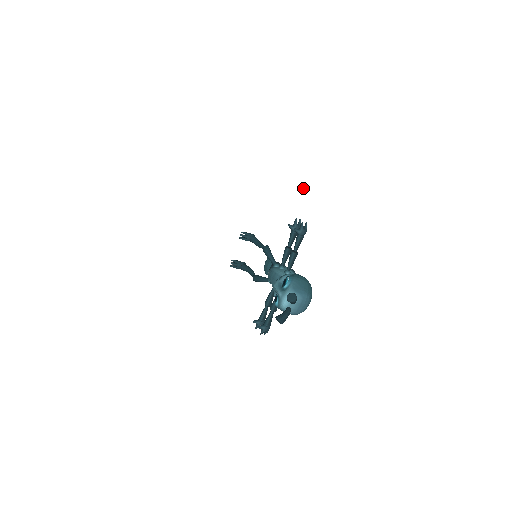
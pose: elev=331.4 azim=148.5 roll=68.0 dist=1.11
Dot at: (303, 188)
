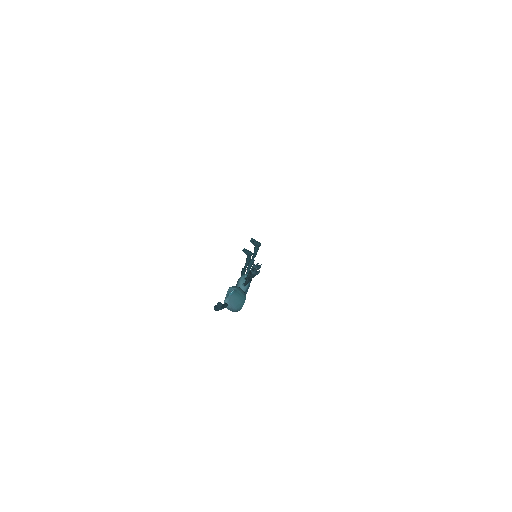
Dot at: (275, 247)
